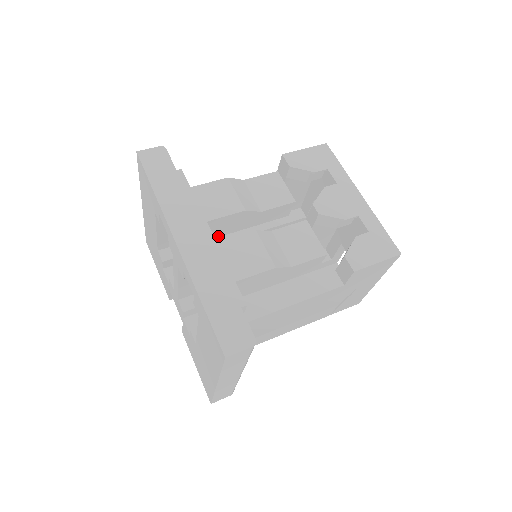
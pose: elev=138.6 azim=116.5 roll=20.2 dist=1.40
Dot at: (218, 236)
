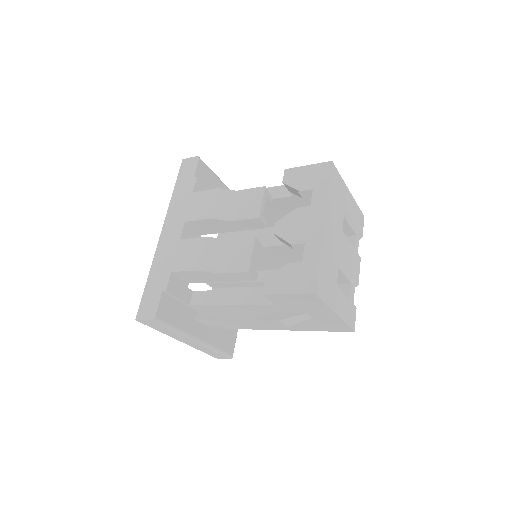
Dot at: (210, 233)
